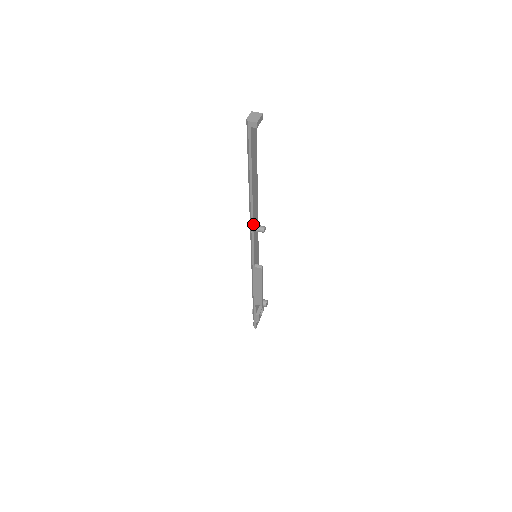
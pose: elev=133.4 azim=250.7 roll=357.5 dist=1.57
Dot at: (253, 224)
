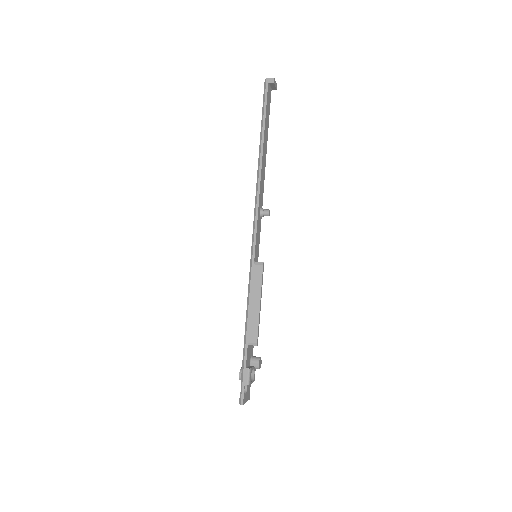
Dot at: (259, 196)
